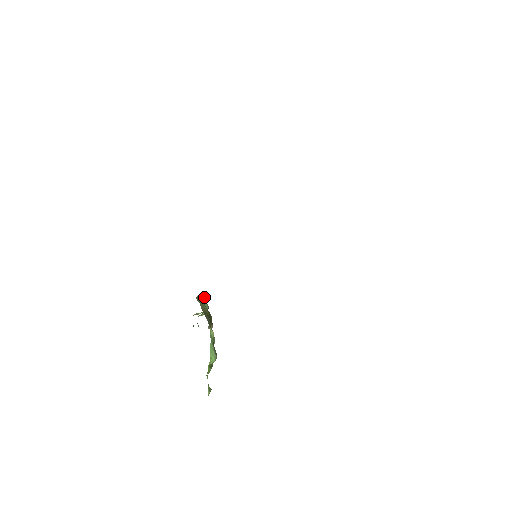
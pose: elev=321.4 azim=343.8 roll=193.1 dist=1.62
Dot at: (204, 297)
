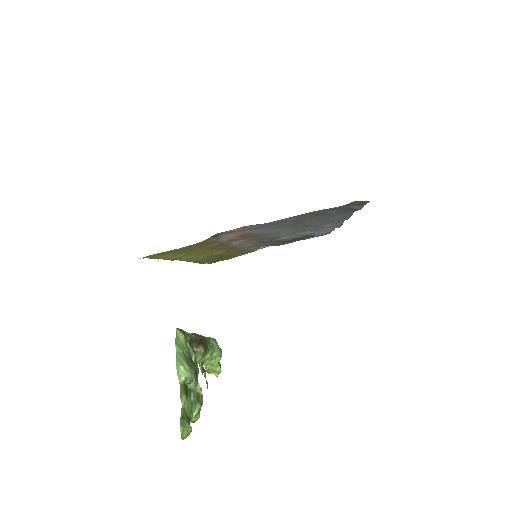
Dot at: (214, 339)
